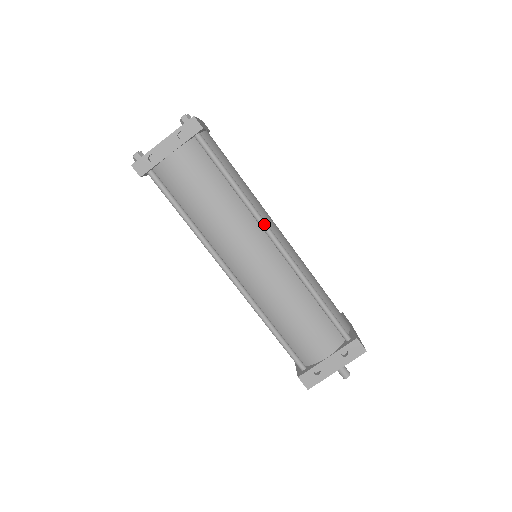
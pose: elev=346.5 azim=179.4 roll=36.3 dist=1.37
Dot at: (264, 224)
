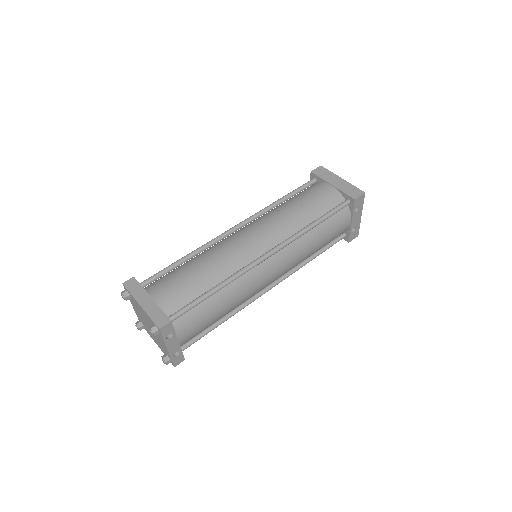
Dot at: (253, 266)
